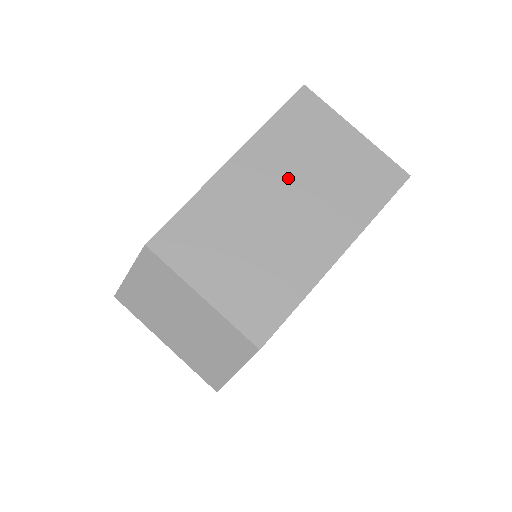
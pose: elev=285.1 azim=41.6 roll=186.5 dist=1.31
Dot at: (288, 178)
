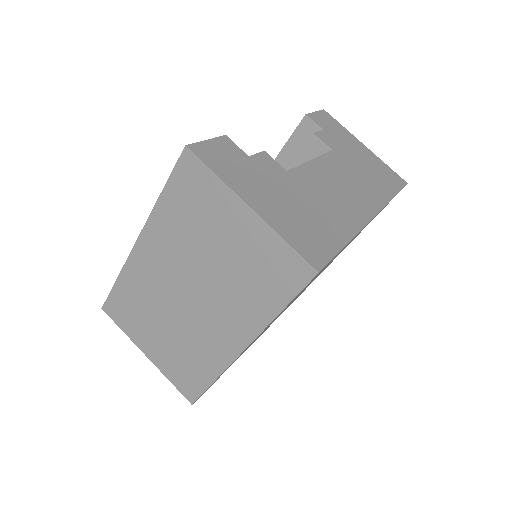
Dot at: (188, 263)
